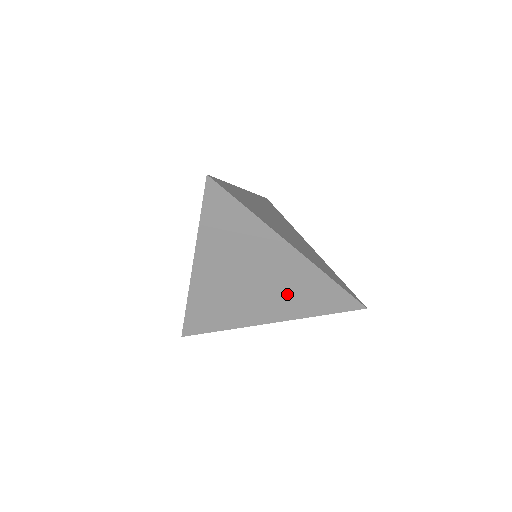
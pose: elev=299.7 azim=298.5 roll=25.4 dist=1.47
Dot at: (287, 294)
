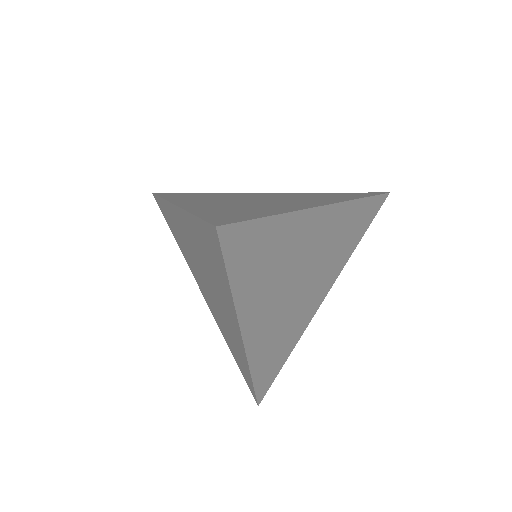
Dot at: (331, 256)
